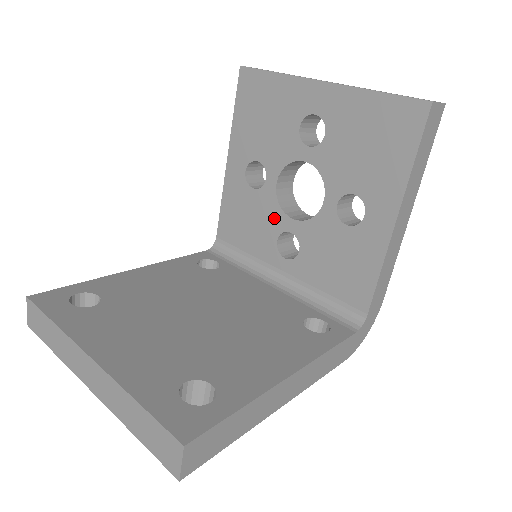
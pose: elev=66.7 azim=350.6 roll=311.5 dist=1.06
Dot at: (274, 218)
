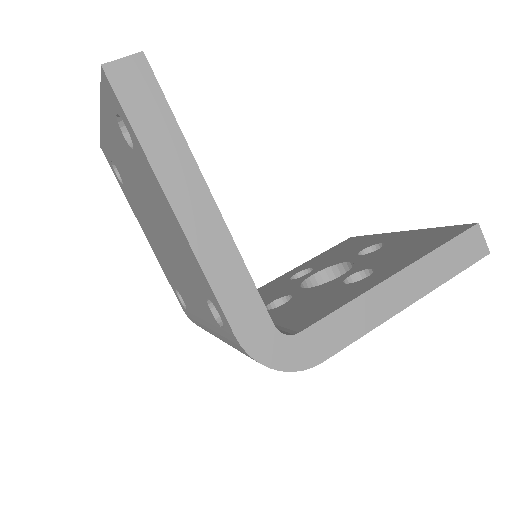
Dot at: (288, 290)
